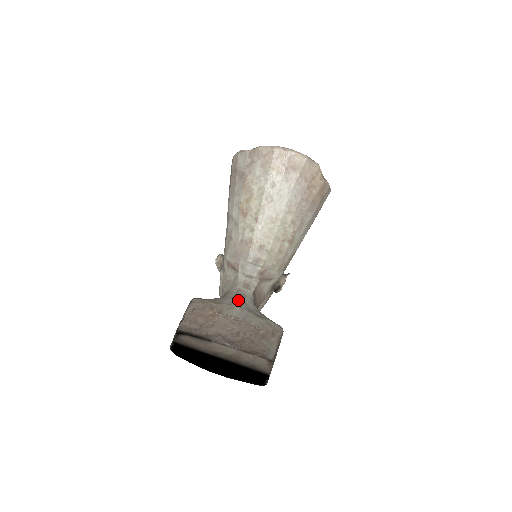
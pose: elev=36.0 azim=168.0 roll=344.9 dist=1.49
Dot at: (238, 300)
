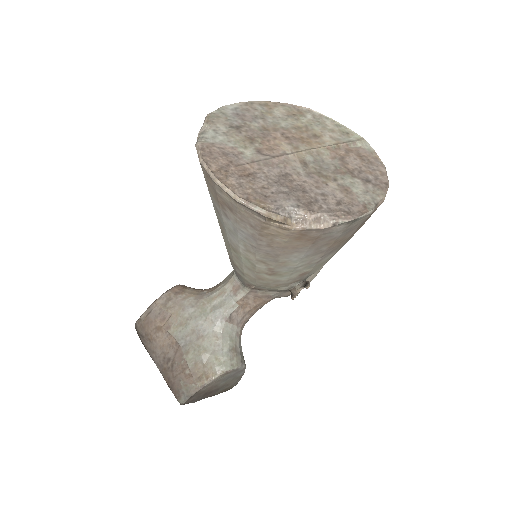
Dot at: (204, 313)
